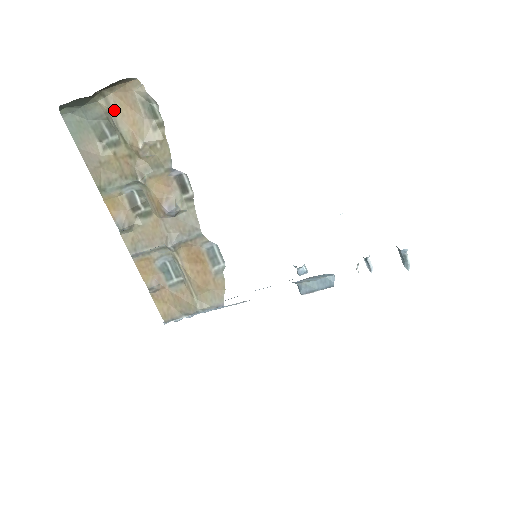
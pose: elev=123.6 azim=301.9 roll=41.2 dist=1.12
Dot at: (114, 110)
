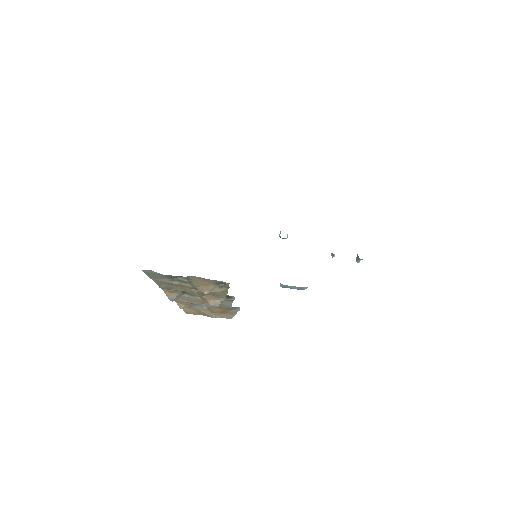
Dot at: (191, 280)
